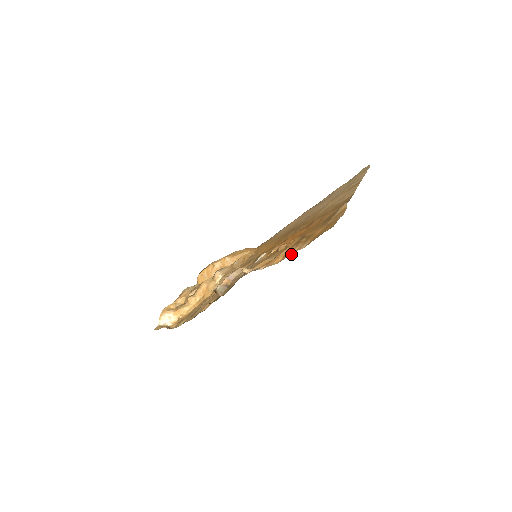
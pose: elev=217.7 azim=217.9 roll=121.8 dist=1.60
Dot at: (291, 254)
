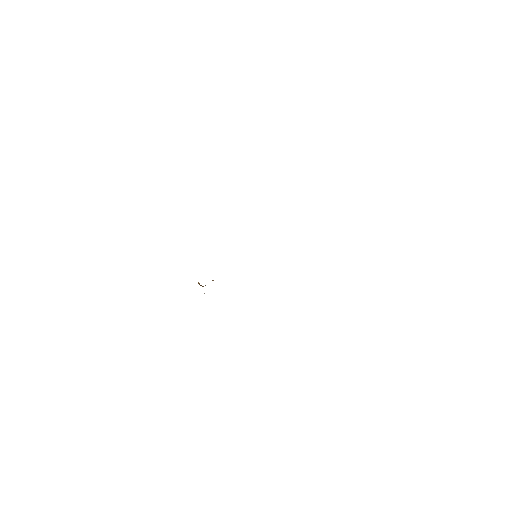
Dot at: occluded
